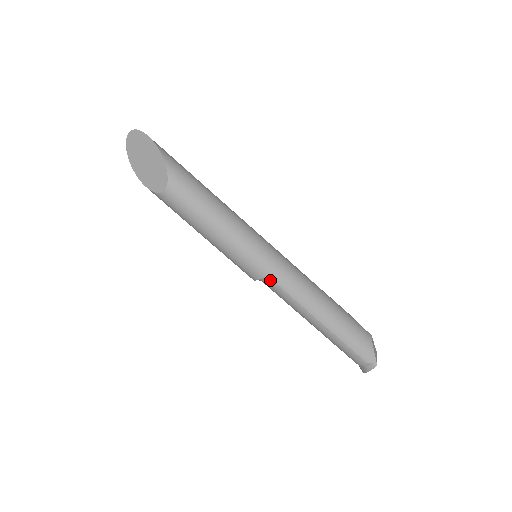
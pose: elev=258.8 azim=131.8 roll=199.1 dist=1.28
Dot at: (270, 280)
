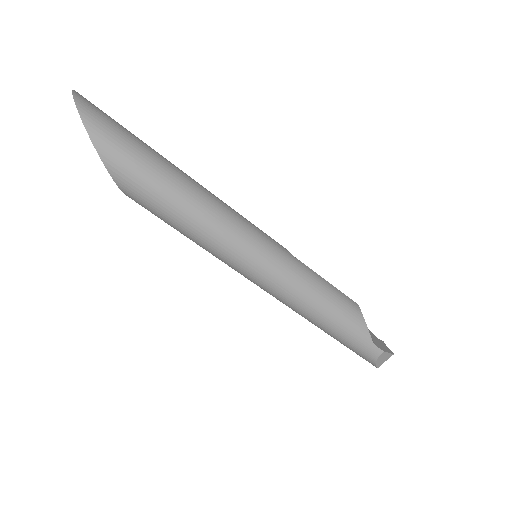
Dot at: occluded
